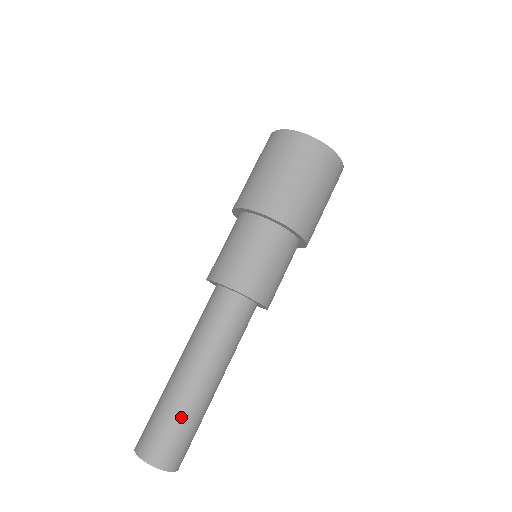
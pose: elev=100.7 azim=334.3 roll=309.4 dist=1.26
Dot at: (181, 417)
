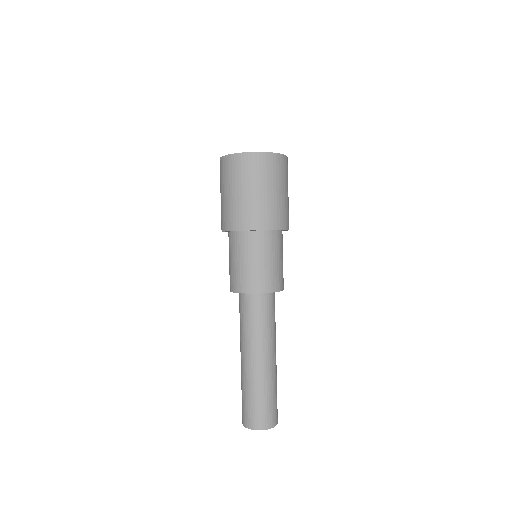
Dot at: (265, 392)
